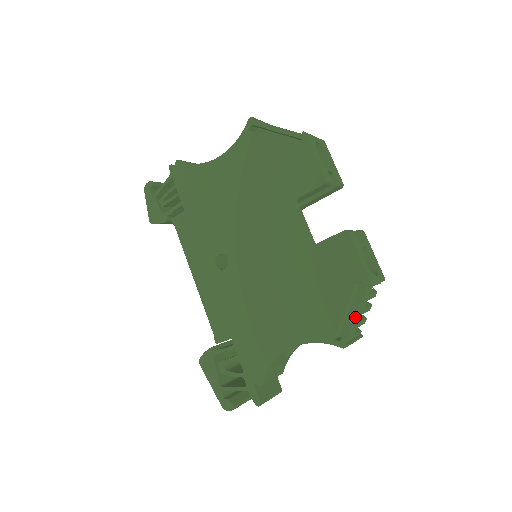
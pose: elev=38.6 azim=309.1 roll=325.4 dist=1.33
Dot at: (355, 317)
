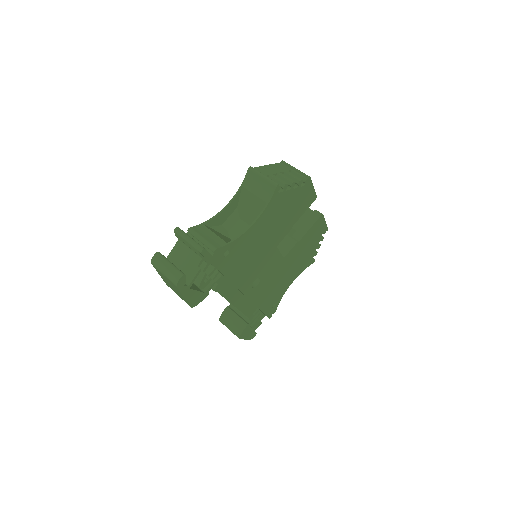
Dot at: (266, 166)
